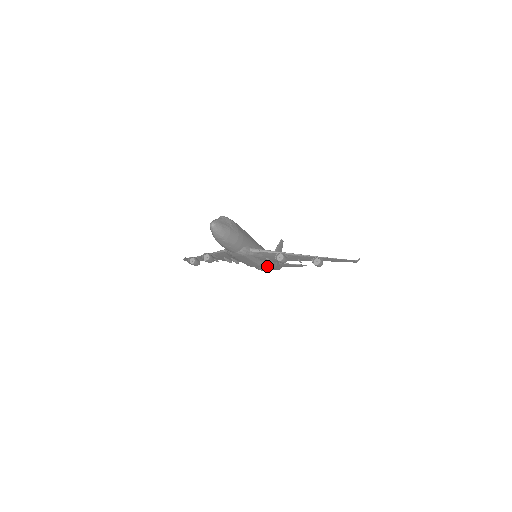
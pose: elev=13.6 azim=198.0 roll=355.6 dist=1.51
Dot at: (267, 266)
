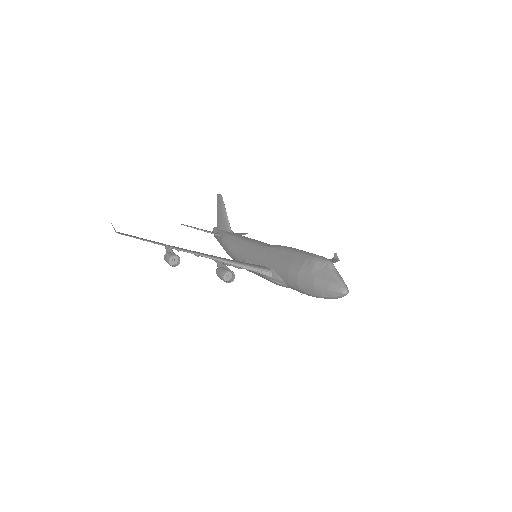
Dot at: occluded
